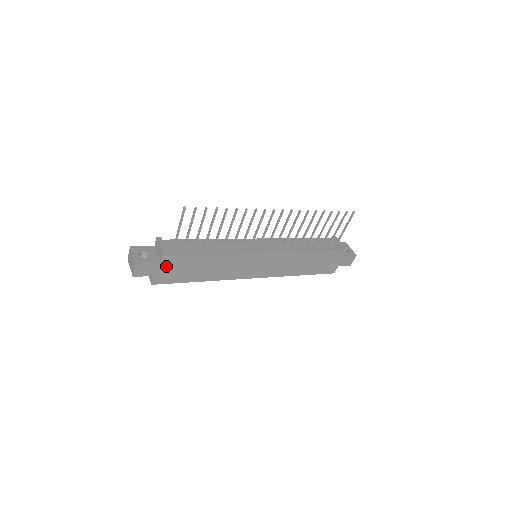
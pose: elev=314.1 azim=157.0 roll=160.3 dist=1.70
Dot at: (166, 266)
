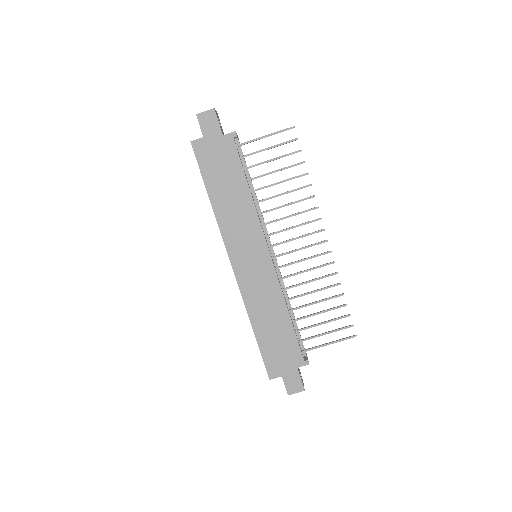
Dot at: (220, 144)
